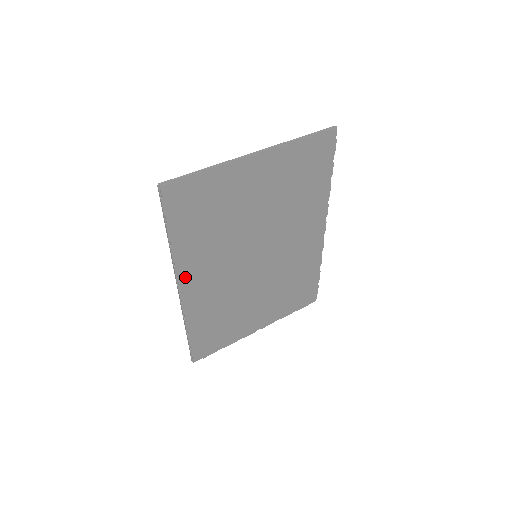
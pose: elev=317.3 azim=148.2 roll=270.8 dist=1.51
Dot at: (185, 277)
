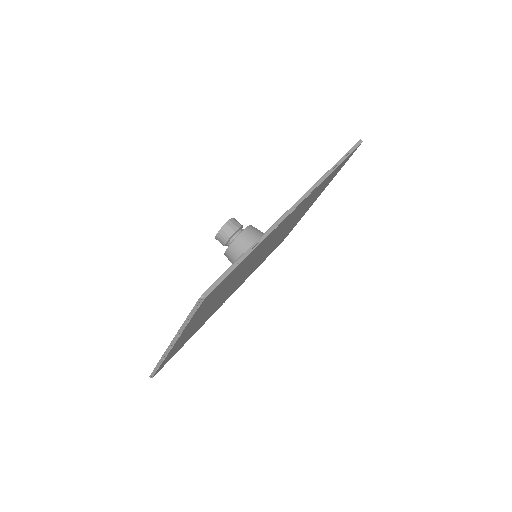
Dot at: occluded
